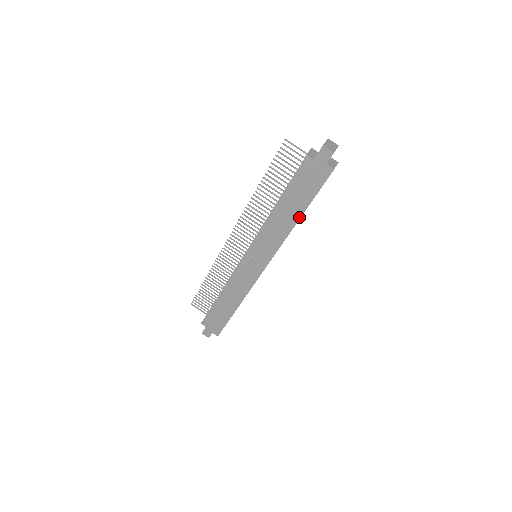
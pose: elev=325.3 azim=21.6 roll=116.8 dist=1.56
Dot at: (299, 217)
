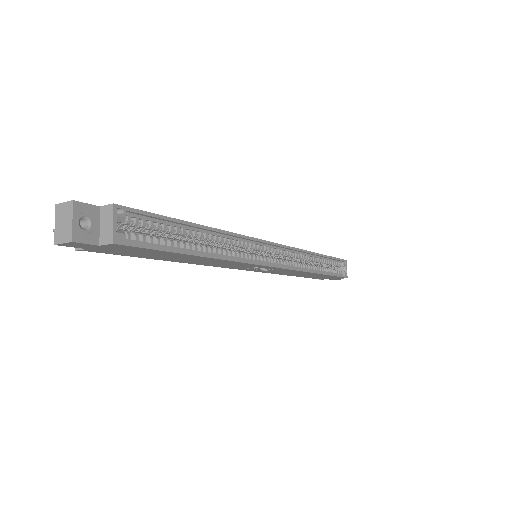
Dot at: (202, 257)
